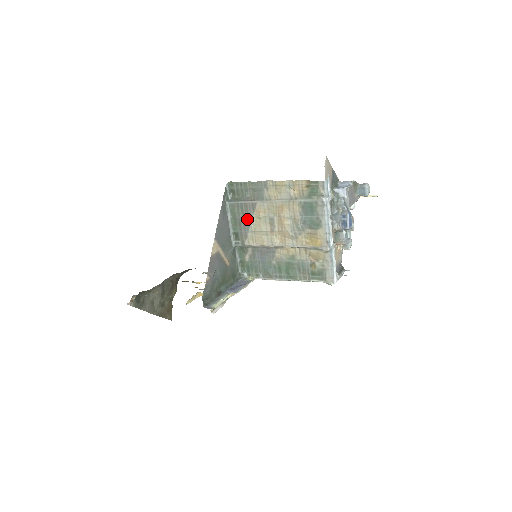
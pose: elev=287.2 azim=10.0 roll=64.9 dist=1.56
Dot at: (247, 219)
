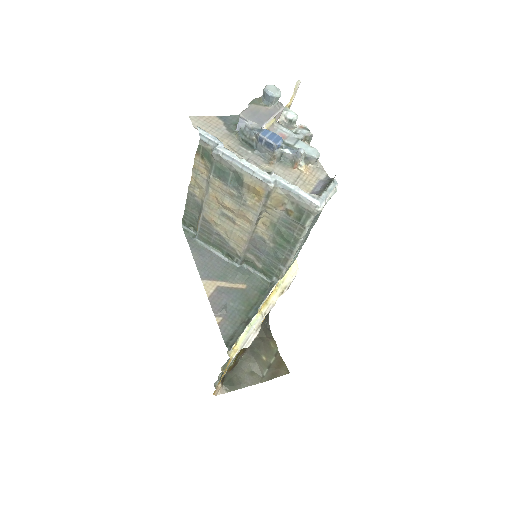
Dot at: (217, 235)
